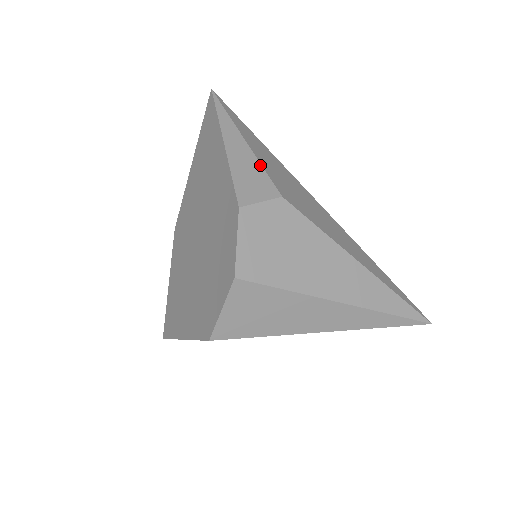
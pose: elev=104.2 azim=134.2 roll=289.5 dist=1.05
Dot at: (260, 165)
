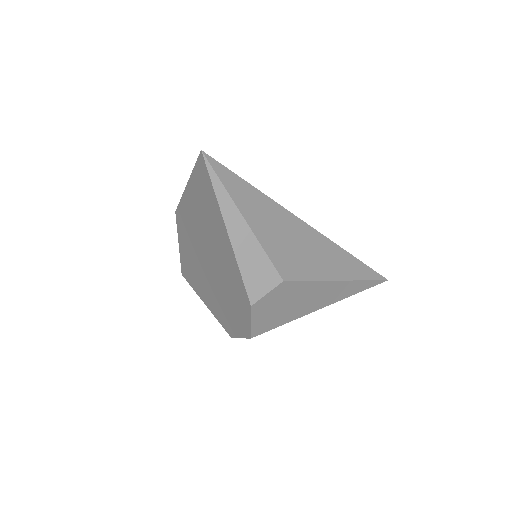
Dot at: (263, 251)
